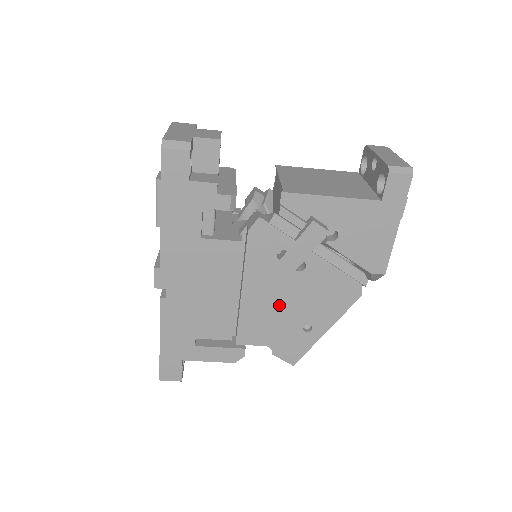
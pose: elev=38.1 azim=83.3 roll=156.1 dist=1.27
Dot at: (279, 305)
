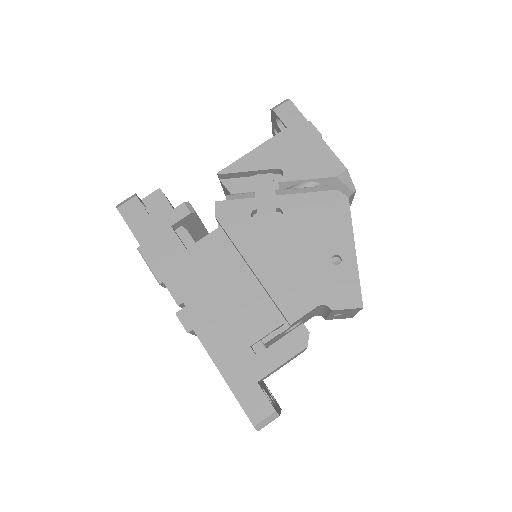
Dot at: (292, 257)
